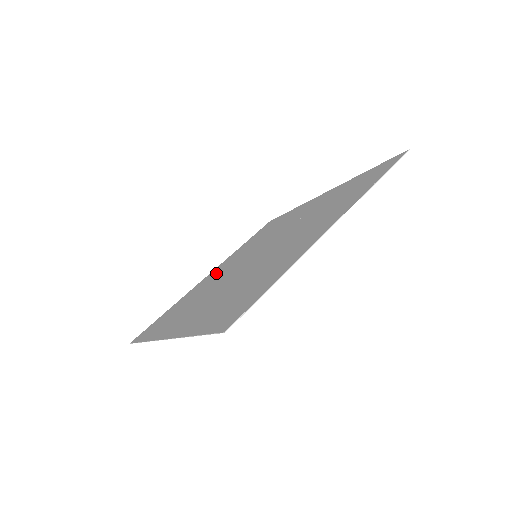
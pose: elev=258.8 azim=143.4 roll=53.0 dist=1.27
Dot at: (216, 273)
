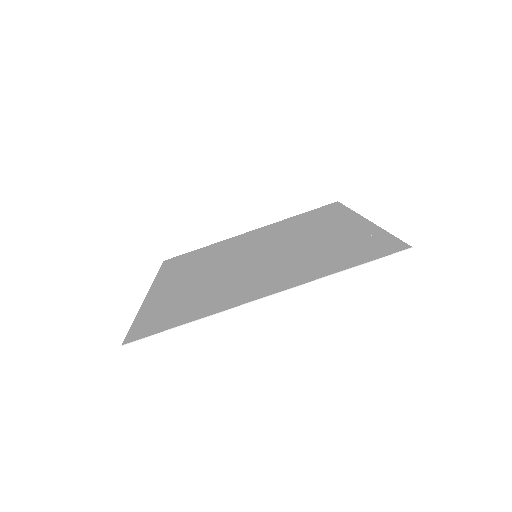
Dot at: (247, 238)
